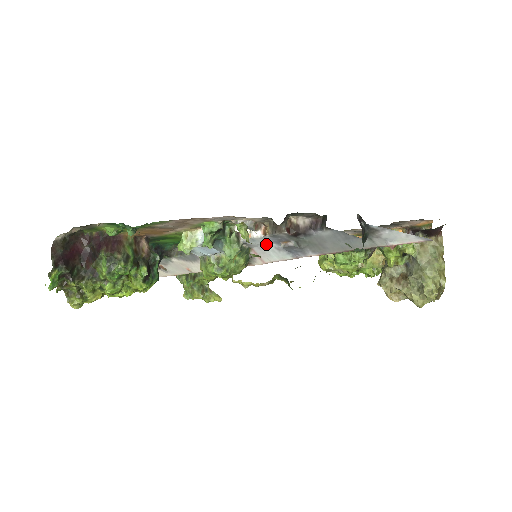
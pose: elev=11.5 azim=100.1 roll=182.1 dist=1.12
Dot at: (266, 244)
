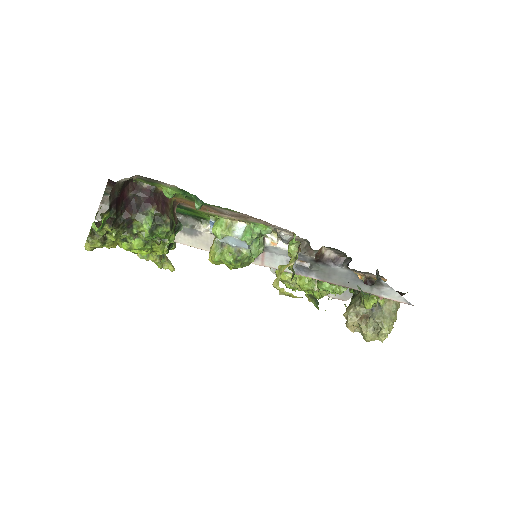
Dot at: (282, 255)
